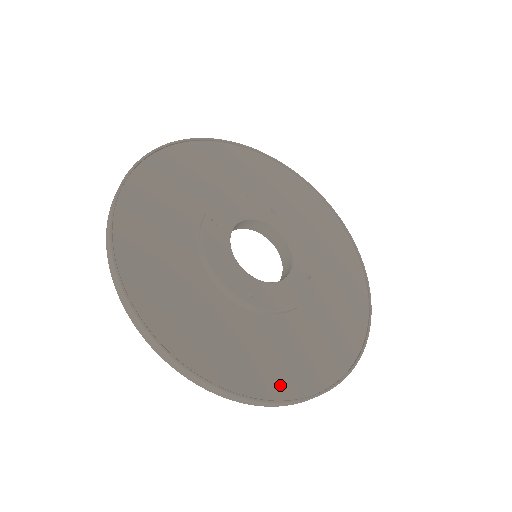
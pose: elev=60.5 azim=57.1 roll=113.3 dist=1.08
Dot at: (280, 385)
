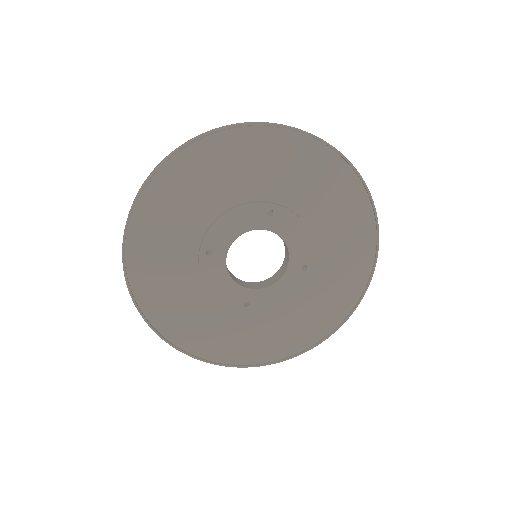
Dot at: (275, 352)
